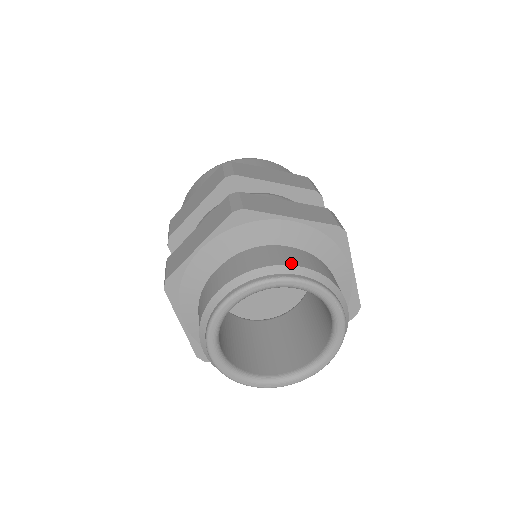
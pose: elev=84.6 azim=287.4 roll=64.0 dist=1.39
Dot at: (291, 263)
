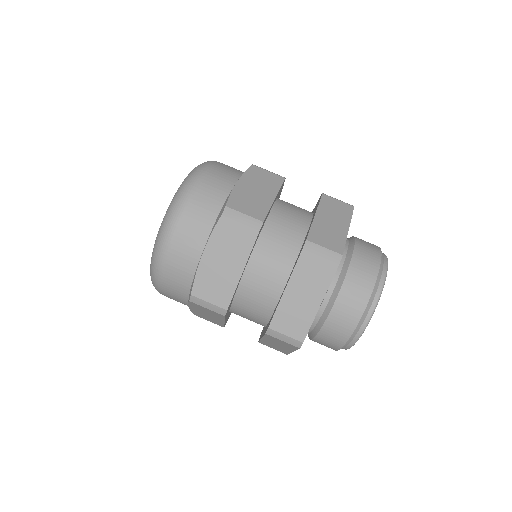
Dot at: (358, 319)
